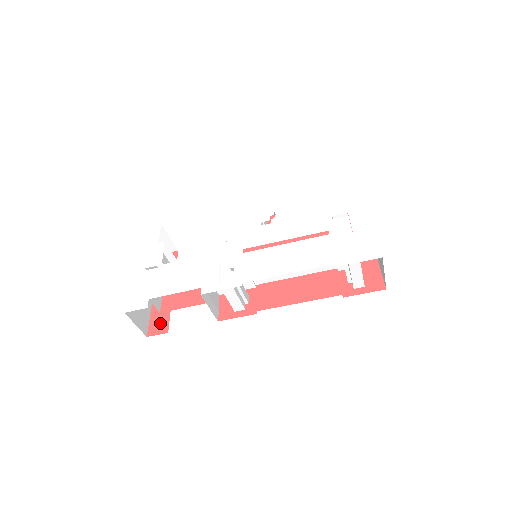
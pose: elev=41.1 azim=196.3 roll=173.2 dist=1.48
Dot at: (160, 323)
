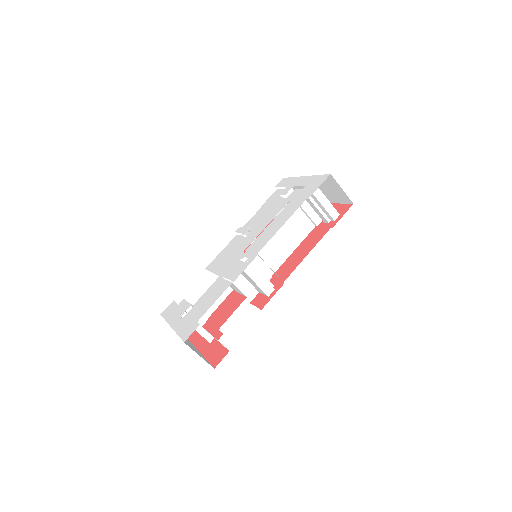
Dot at: (218, 354)
